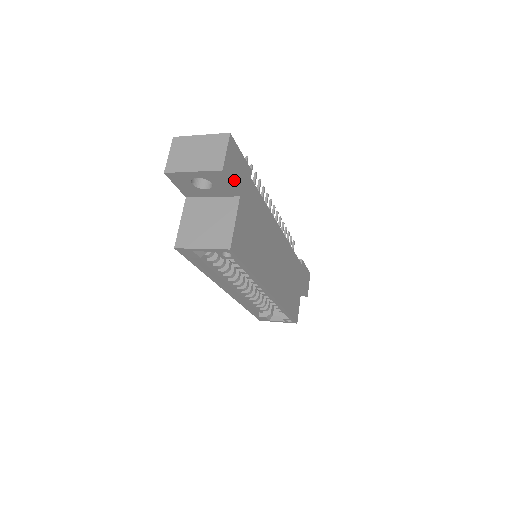
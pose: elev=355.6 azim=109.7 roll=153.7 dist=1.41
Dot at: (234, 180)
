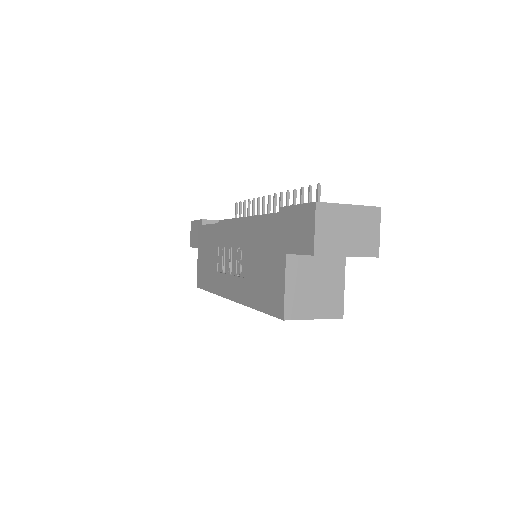
Dot at: occluded
